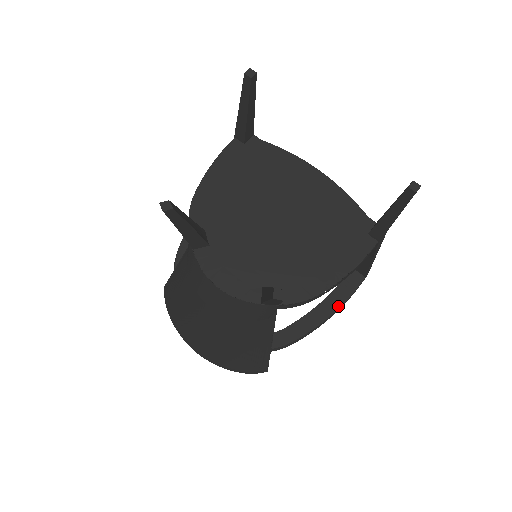
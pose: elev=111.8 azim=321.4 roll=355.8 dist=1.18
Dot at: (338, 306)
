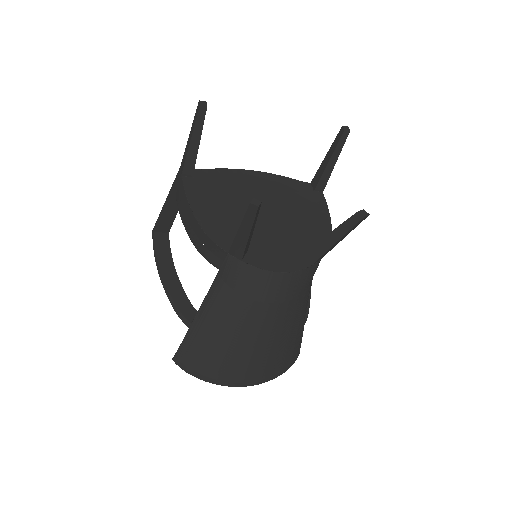
Dot at: occluded
